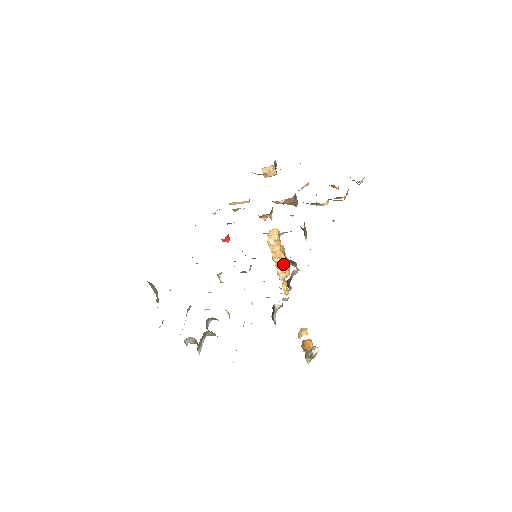
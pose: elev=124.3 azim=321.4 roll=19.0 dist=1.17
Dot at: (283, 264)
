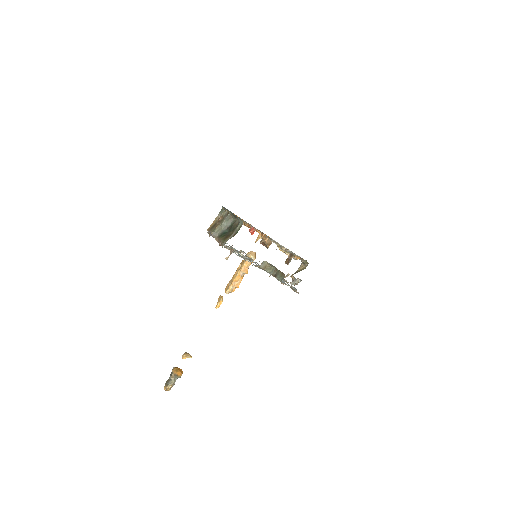
Dot at: (240, 280)
